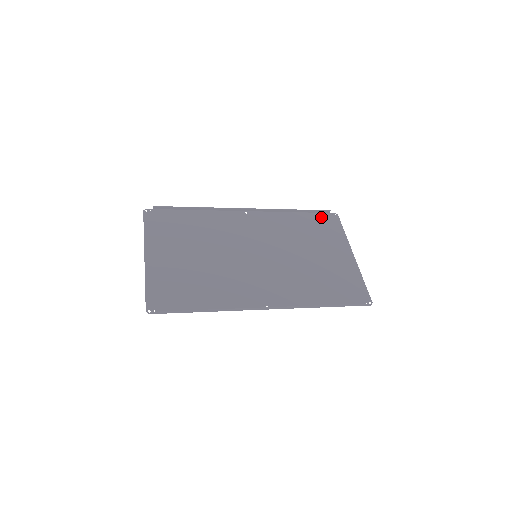
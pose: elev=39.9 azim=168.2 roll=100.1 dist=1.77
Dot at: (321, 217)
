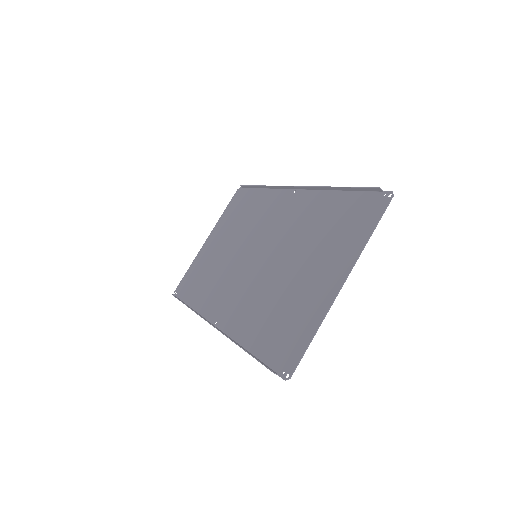
Dot at: (364, 200)
